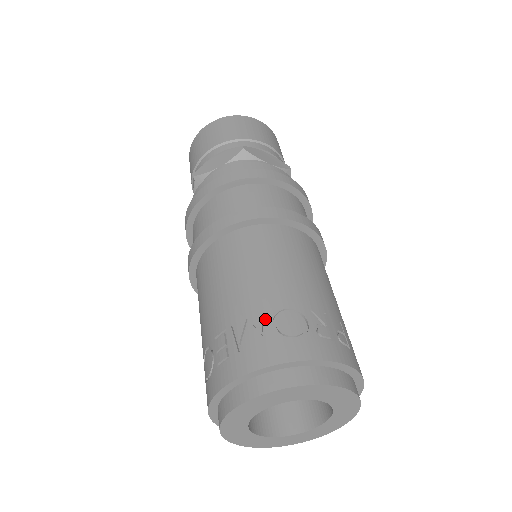
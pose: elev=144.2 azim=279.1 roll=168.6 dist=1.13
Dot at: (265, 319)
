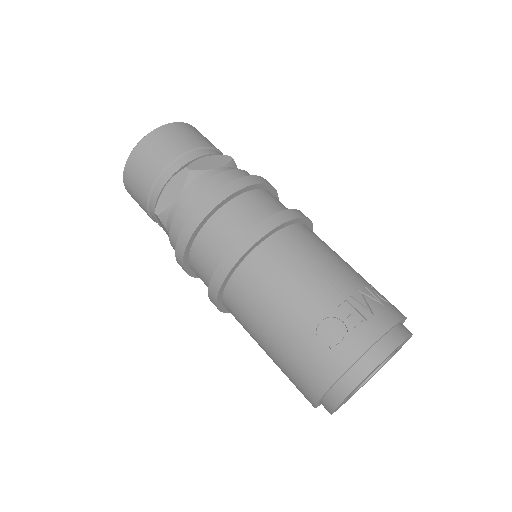
Dot at: (370, 291)
